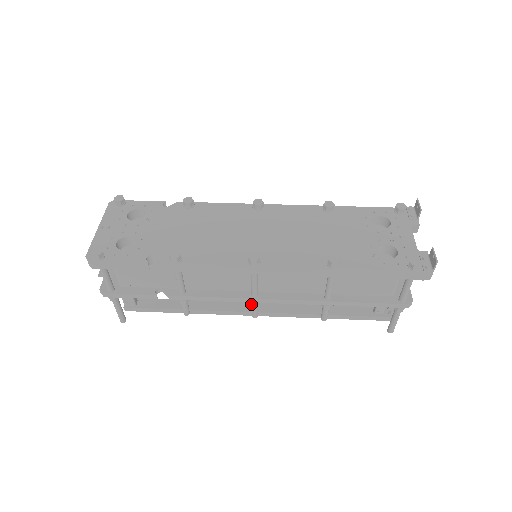
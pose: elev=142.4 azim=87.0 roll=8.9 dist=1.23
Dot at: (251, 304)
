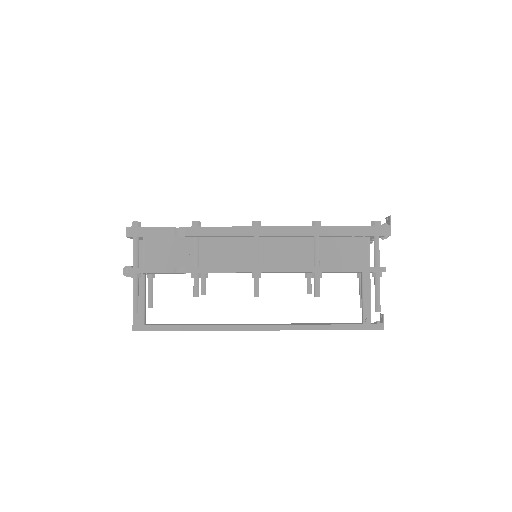
Dot at: (254, 275)
